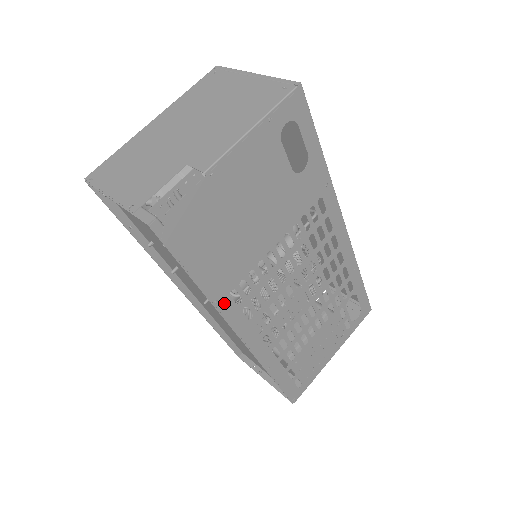
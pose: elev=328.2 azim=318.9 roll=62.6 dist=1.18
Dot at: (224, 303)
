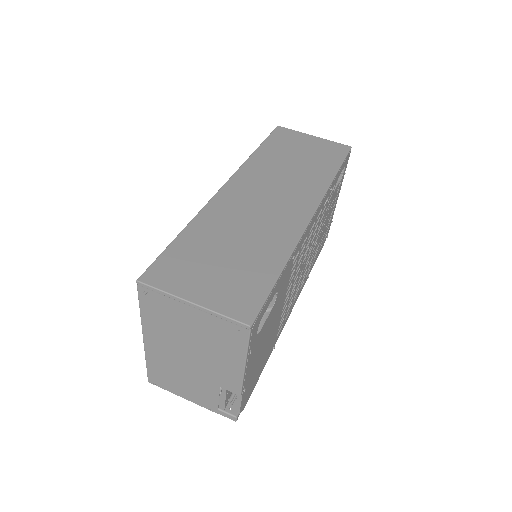
Dot at: (276, 340)
